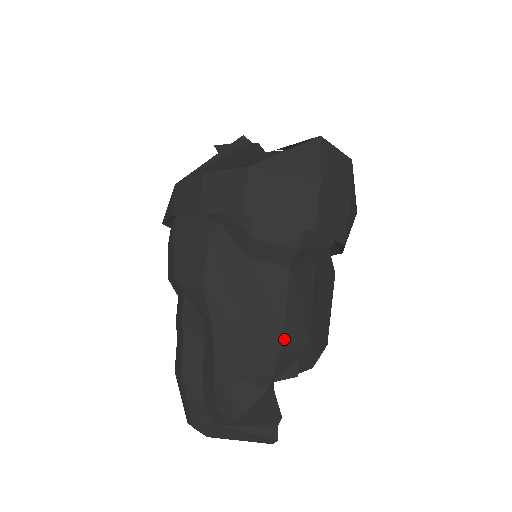
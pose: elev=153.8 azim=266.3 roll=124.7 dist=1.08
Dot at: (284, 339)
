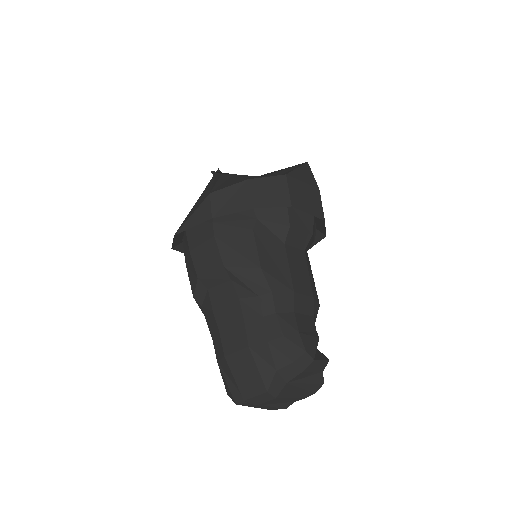
Dot at: (313, 303)
